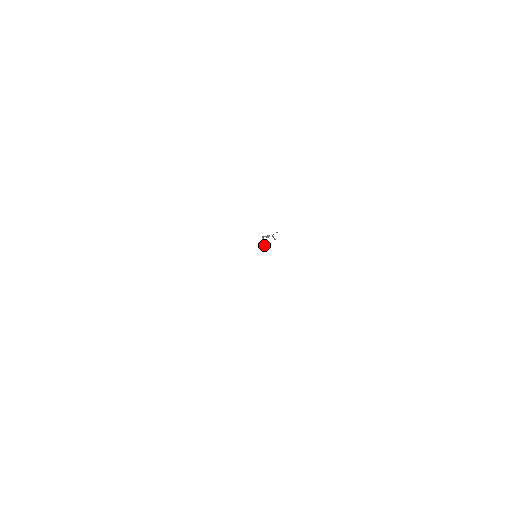
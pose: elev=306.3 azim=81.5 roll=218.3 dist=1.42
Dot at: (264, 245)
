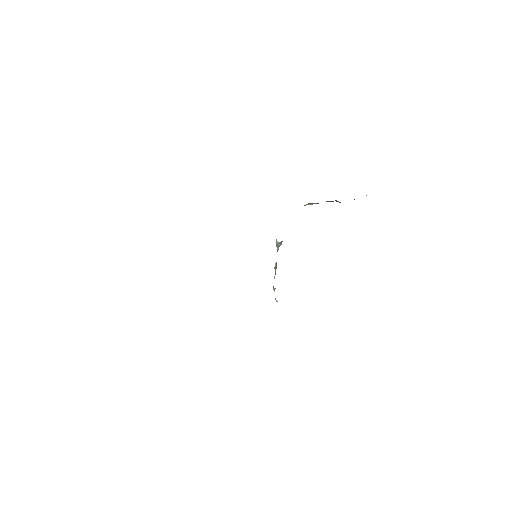
Dot at: occluded
